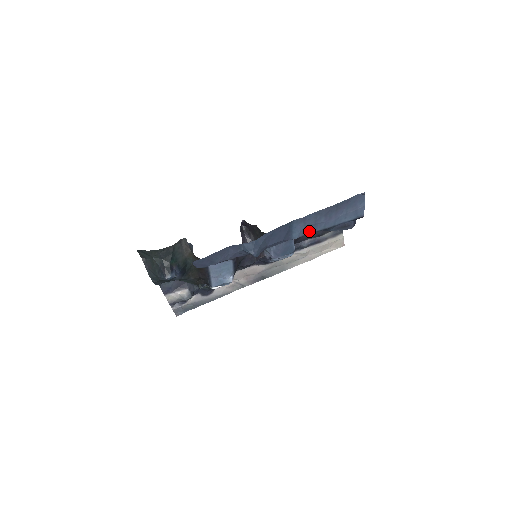
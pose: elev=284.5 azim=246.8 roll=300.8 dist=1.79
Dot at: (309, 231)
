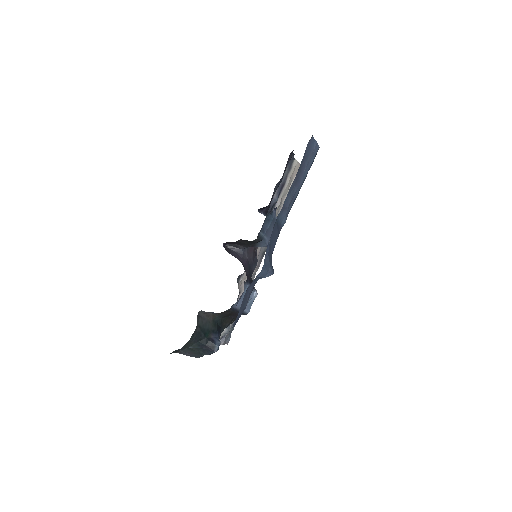
Dot at: (290, 207)
